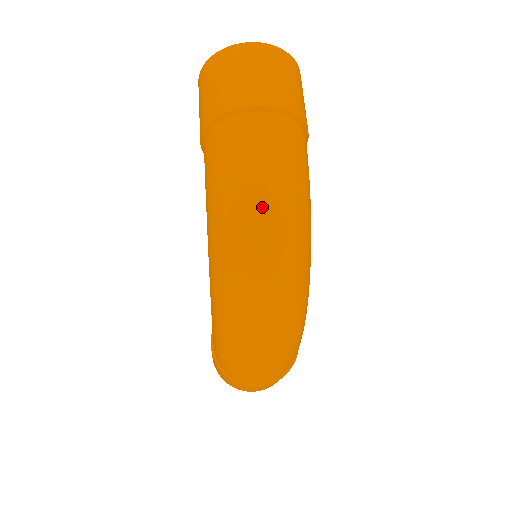
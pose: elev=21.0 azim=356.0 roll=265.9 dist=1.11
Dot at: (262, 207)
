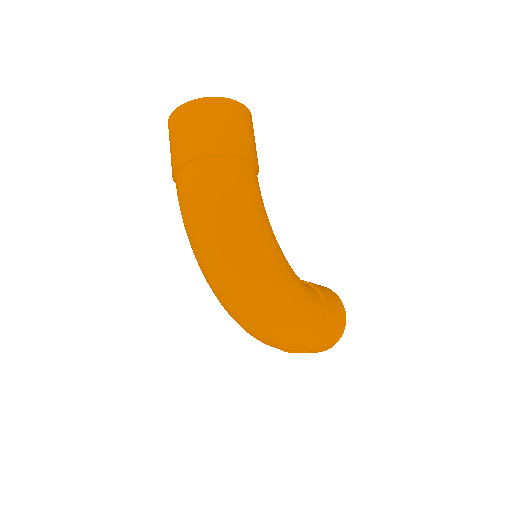
Dot at: (206, 237)
